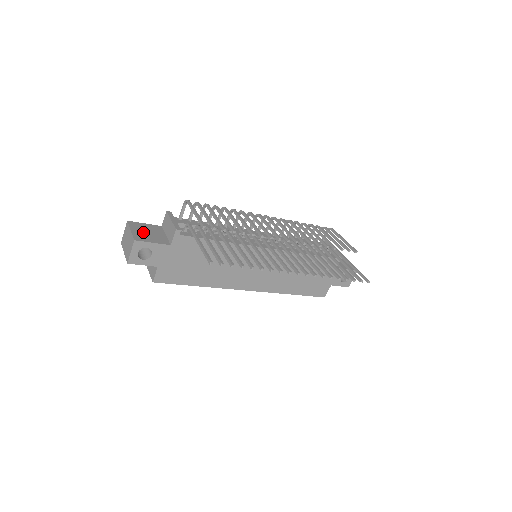
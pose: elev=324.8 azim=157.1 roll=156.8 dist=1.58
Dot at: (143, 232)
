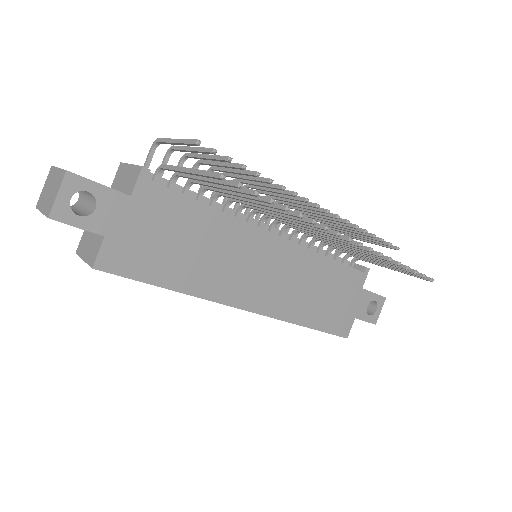
Dot at: occluded
